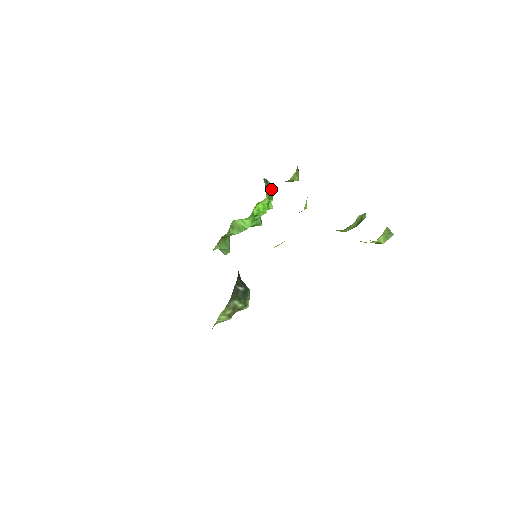
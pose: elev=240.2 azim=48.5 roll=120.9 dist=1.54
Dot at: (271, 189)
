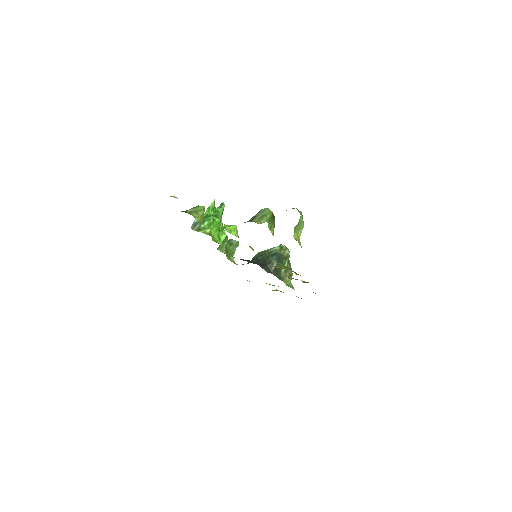
Dot at: occluded
